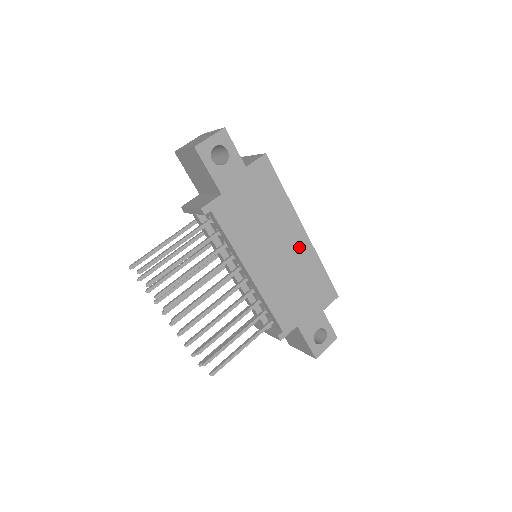
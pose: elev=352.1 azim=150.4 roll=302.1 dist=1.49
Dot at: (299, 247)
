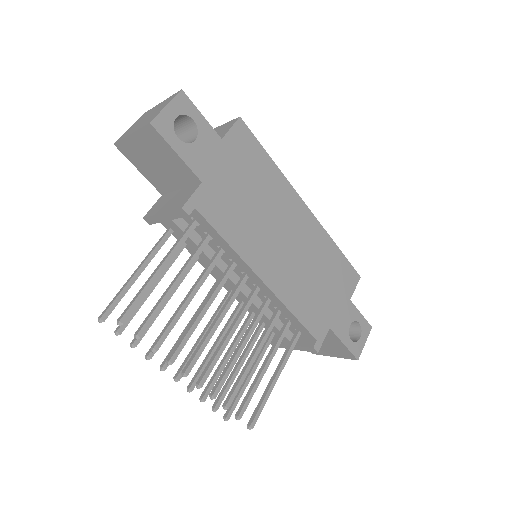
Dot at: (307, 229)
